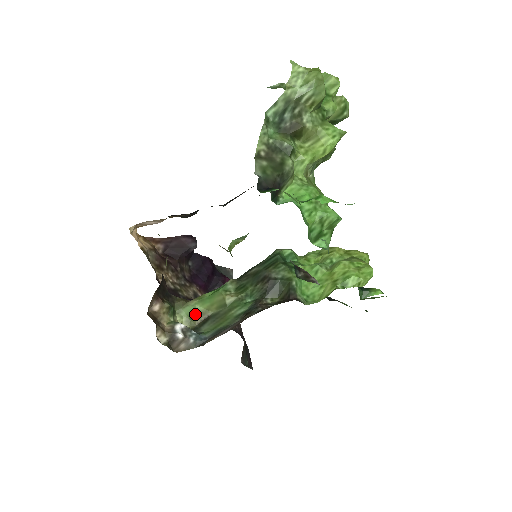
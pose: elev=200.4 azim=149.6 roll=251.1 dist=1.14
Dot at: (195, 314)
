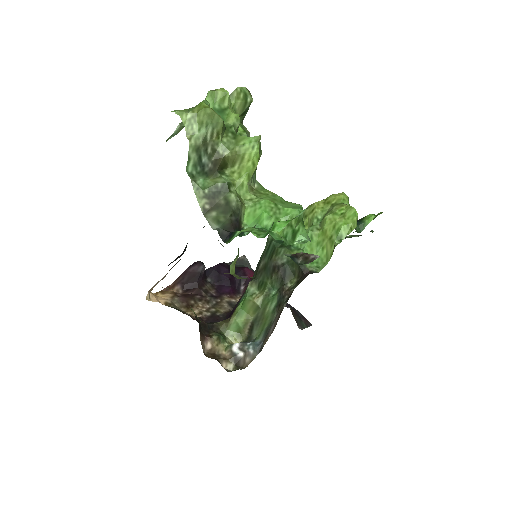
Dot at: (240, 328)
